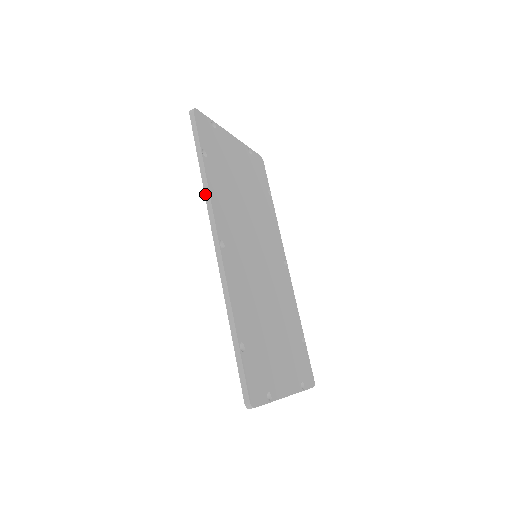
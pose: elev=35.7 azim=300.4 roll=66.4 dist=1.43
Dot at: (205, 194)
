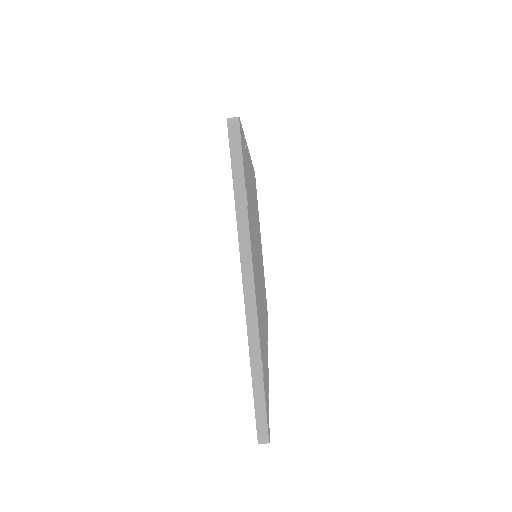
Dot at: occluded
